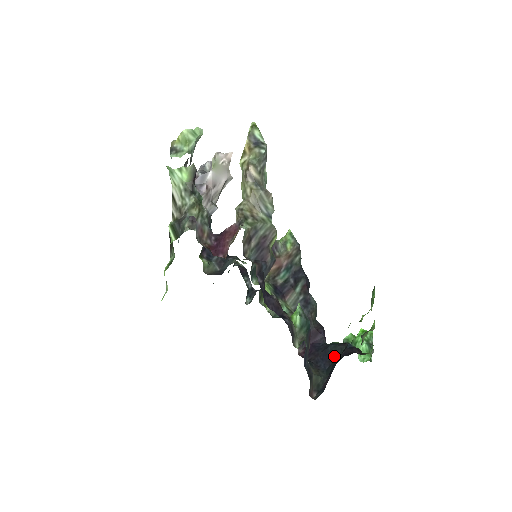
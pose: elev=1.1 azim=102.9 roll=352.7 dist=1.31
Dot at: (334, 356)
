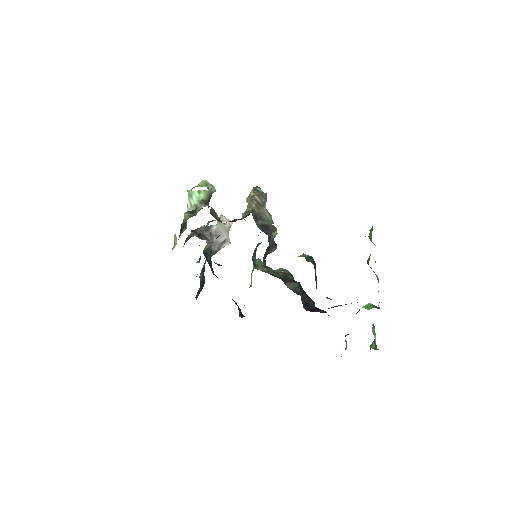
Dot at: (341, 305)
